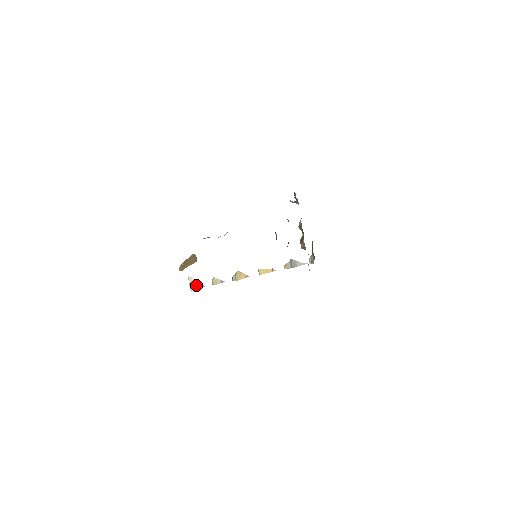
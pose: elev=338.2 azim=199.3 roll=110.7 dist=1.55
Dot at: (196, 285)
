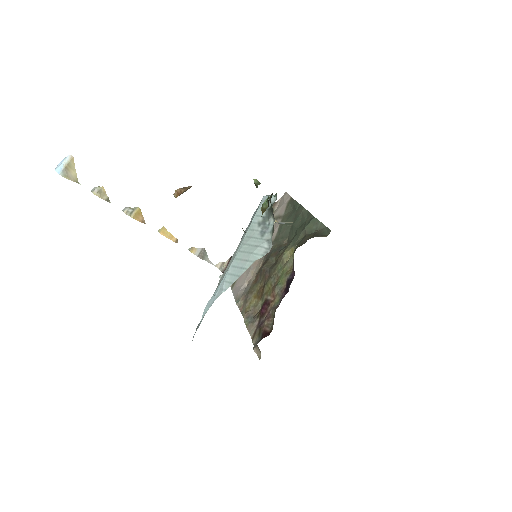
Dot at: (71, 173)
